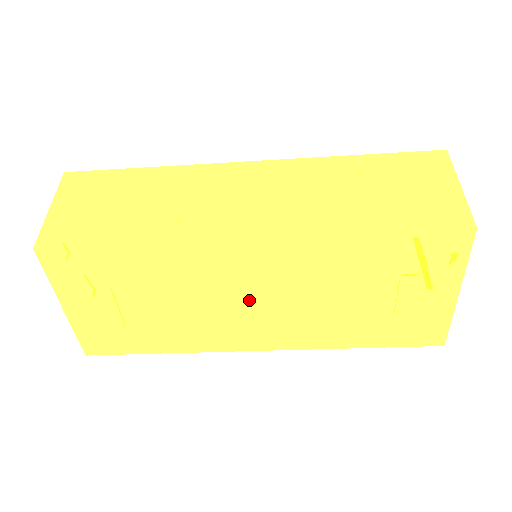
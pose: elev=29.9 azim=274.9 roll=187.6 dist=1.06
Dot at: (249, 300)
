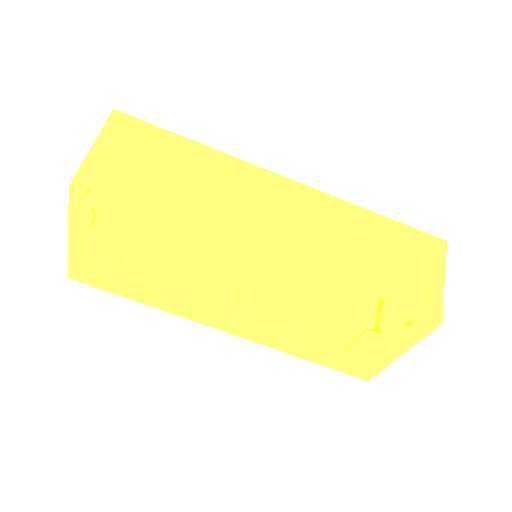
Dot at: (239, 297)
